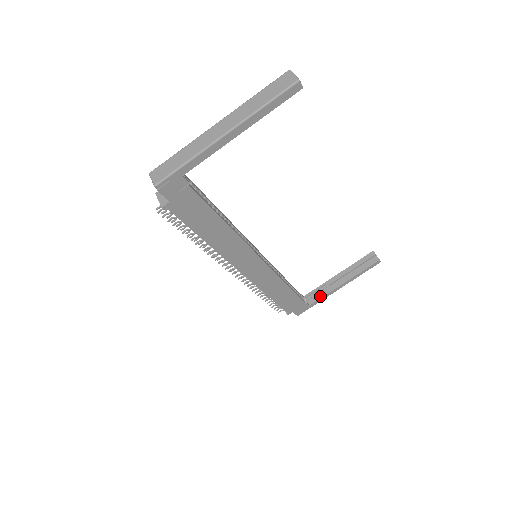
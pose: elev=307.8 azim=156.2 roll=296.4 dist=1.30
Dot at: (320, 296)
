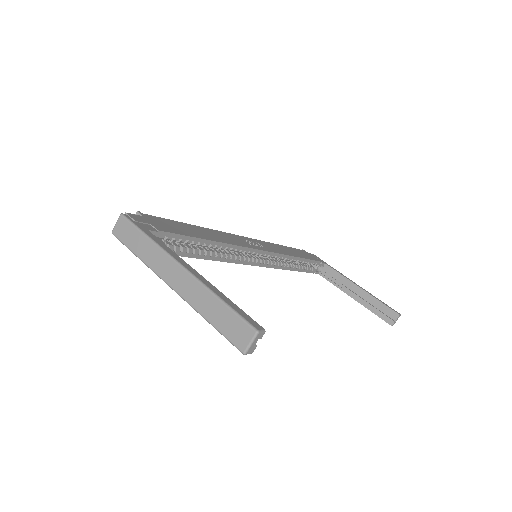
Dot at: (331, 280)
